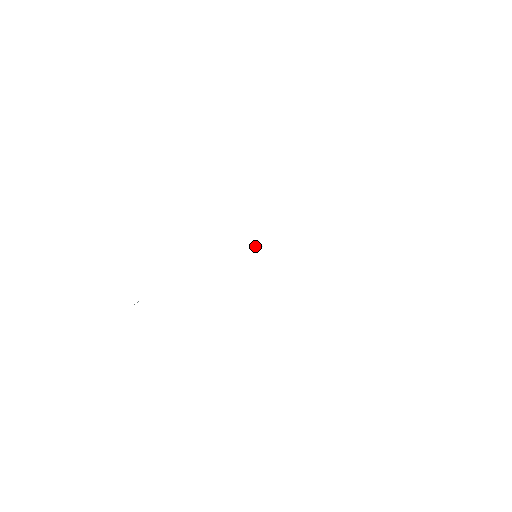
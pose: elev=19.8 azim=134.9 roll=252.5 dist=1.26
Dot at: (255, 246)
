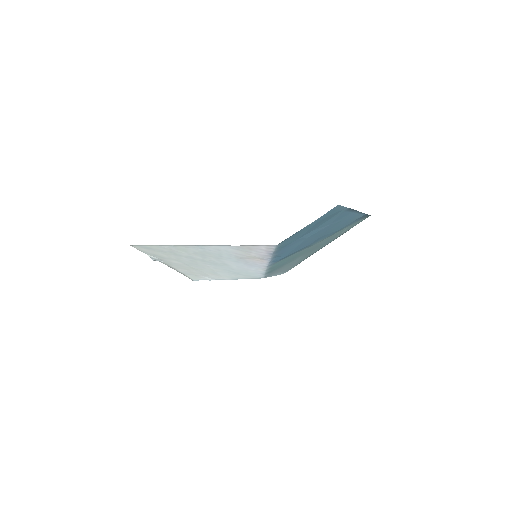
Dot at: occluded
